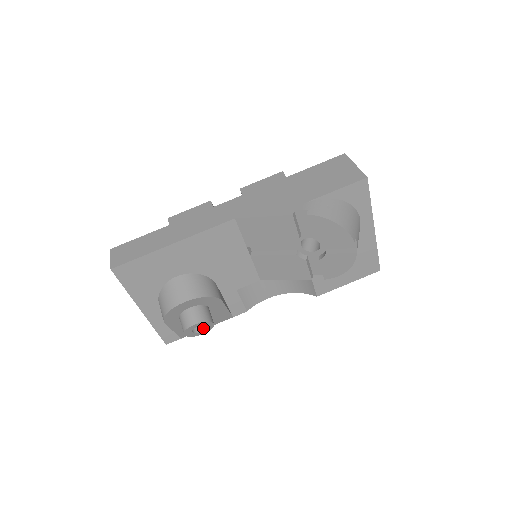
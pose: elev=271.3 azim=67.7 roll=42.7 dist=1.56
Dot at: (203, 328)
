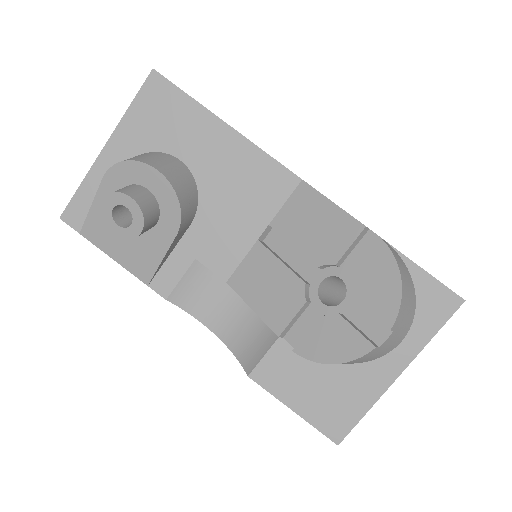
Dot at: (125, 225)
